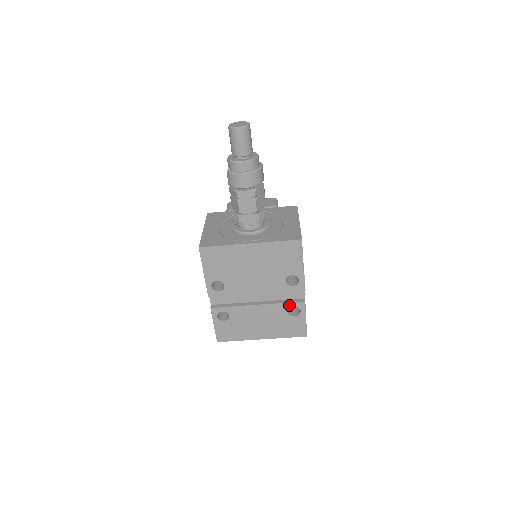
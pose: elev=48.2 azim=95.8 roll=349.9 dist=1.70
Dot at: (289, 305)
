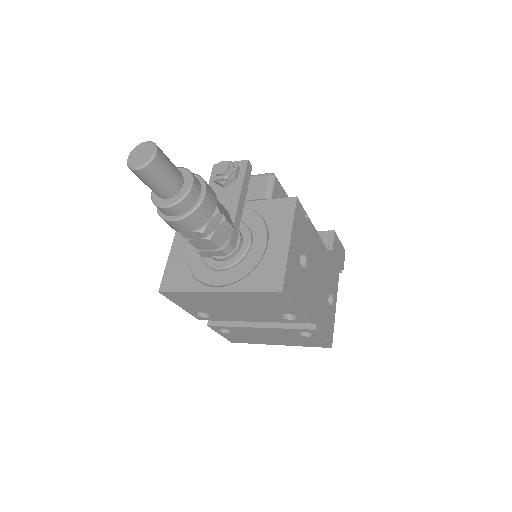
Dot at: (297, 330)
